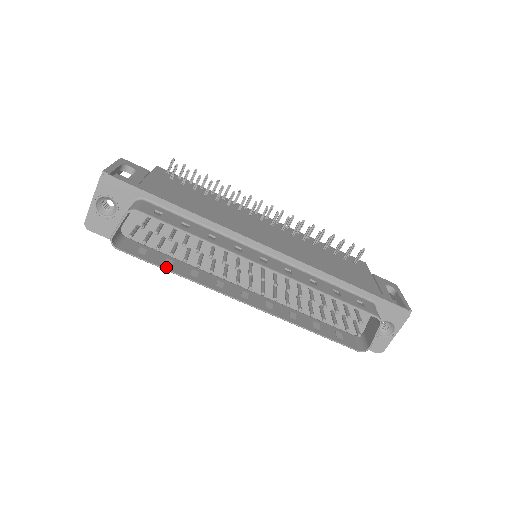
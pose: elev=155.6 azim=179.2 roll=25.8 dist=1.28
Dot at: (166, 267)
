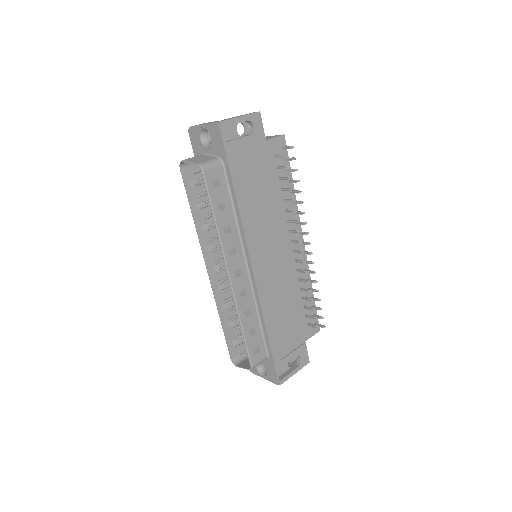
Dot at: (193, 208)
